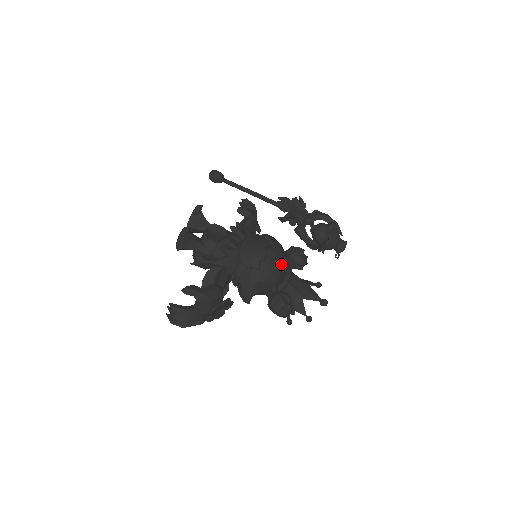
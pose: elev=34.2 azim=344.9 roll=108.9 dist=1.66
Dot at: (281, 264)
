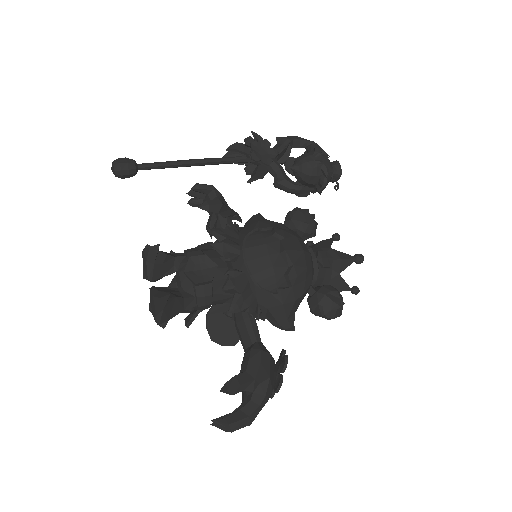
Dot at: (307, 257)
